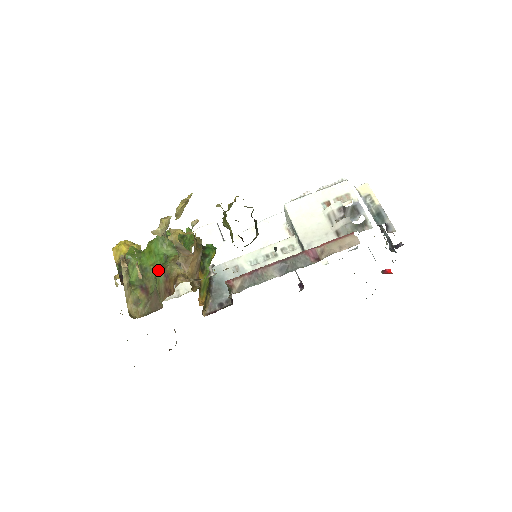
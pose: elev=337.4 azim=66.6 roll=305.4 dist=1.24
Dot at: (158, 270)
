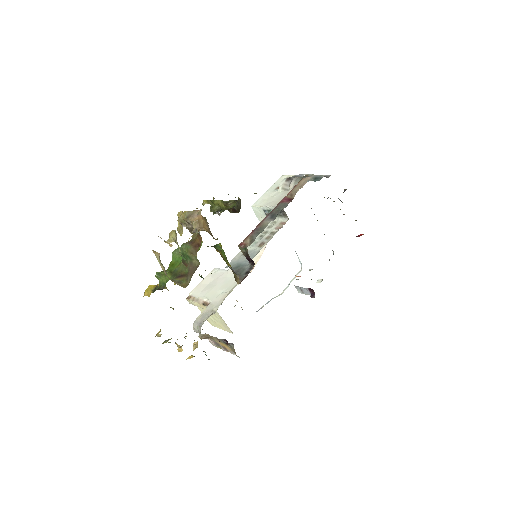
Dot at: (183, 245)
